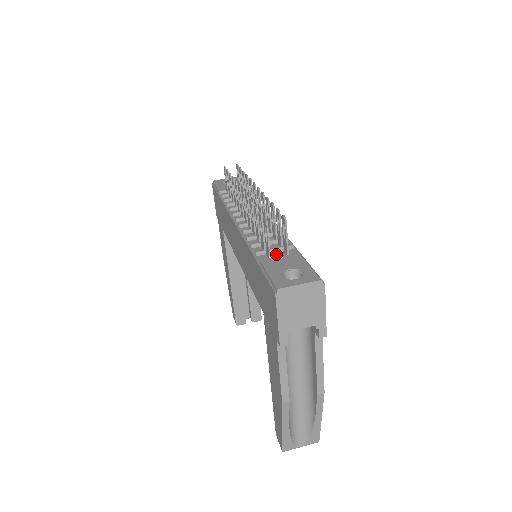
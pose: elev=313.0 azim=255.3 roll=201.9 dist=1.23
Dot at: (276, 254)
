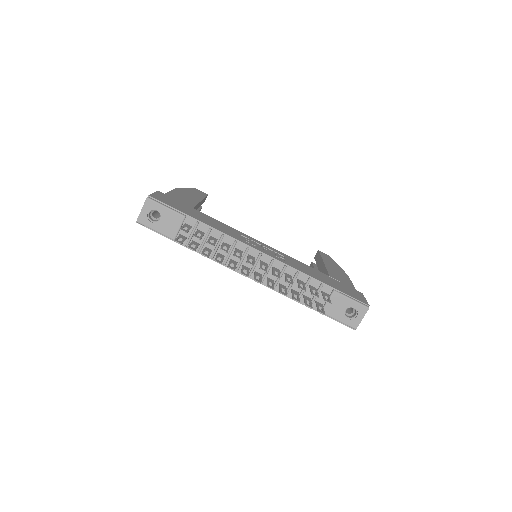
Dot at: (319, 297)
